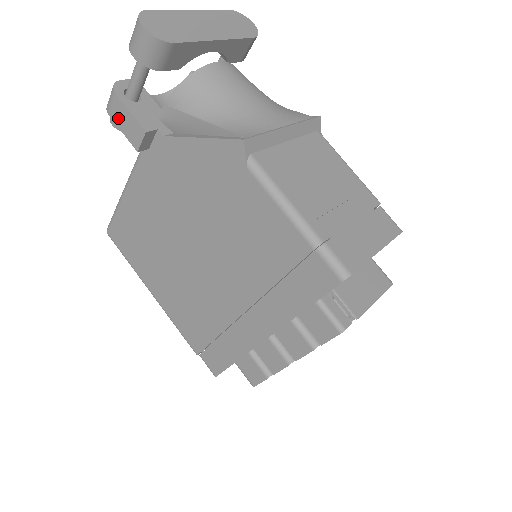
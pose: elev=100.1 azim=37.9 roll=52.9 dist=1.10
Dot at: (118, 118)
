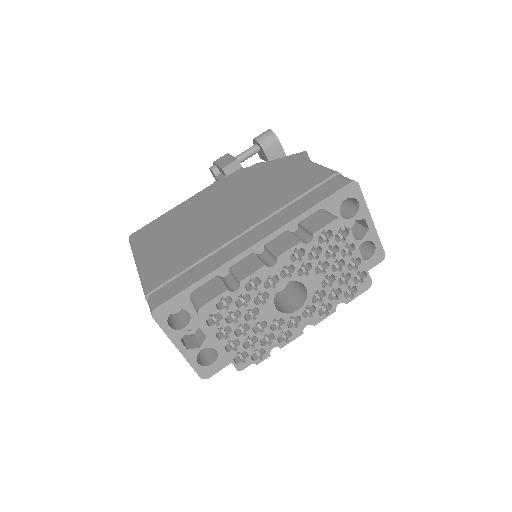
Dot at: (220, 161)
